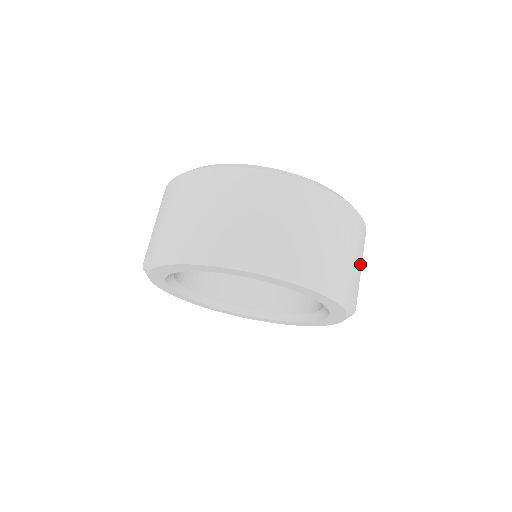
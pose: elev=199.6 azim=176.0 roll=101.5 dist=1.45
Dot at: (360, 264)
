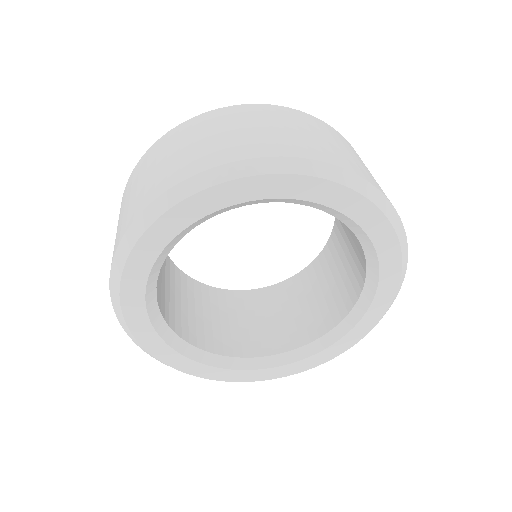
Dot at: (345, 150)
